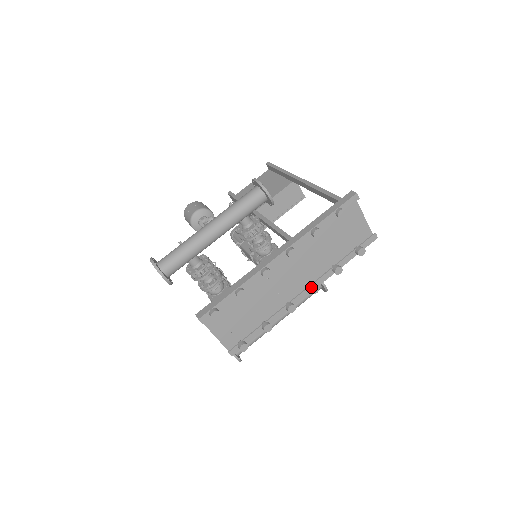
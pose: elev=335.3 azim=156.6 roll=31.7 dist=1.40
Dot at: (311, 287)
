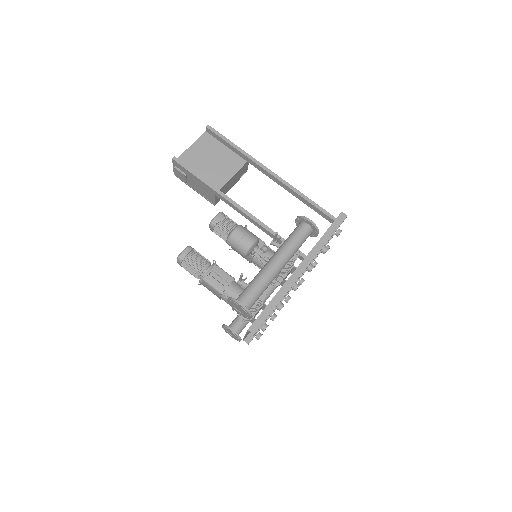
Dot at: (301, 282)
